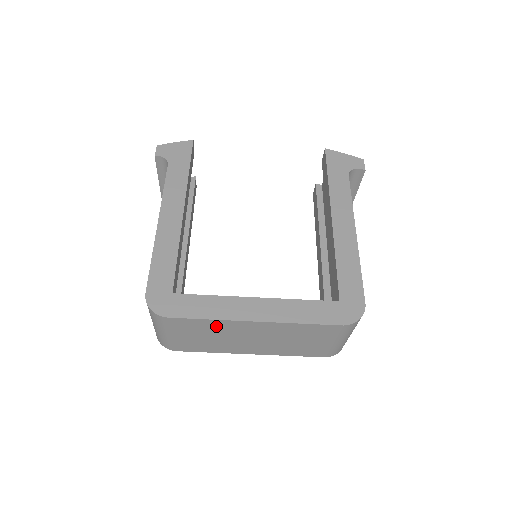
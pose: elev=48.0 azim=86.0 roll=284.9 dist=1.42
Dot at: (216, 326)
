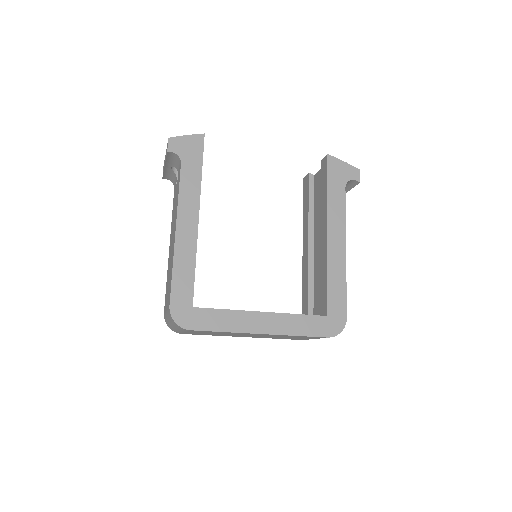
Dot at: occluded
